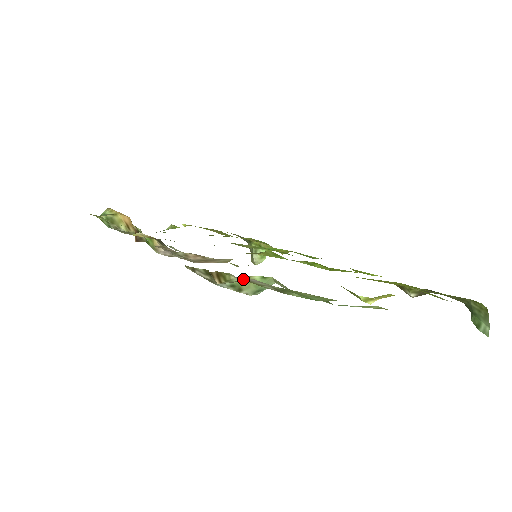
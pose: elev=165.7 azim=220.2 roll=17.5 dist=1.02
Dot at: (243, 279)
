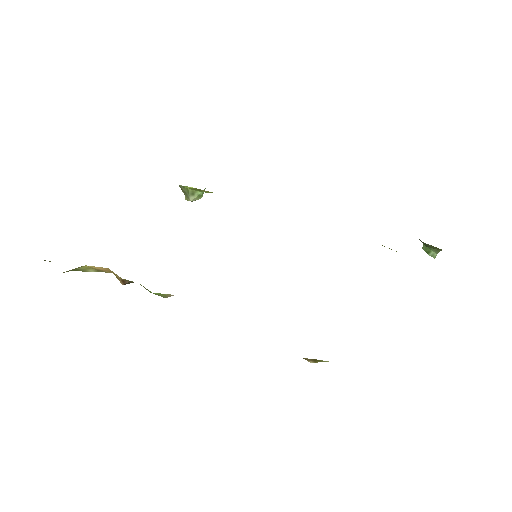
Dot at: occluded
